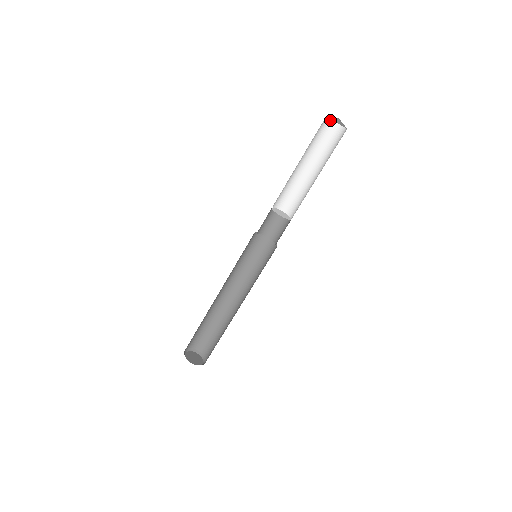
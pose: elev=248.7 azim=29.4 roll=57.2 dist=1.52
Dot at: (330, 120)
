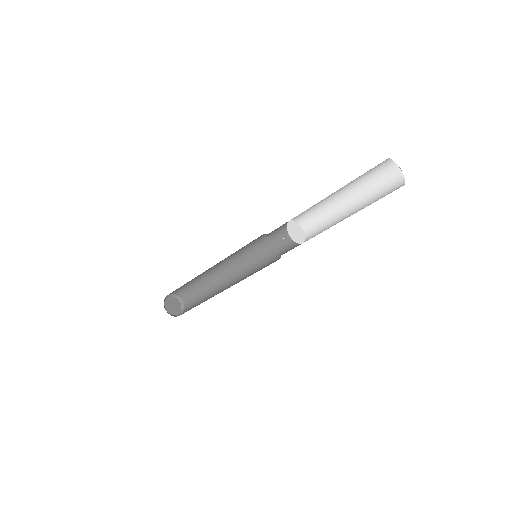
Dot at: occluded
